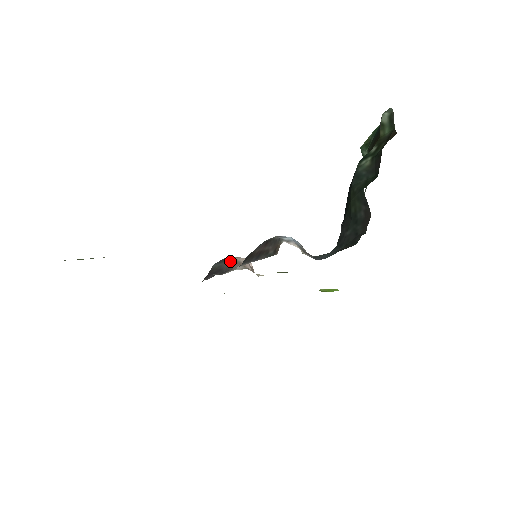
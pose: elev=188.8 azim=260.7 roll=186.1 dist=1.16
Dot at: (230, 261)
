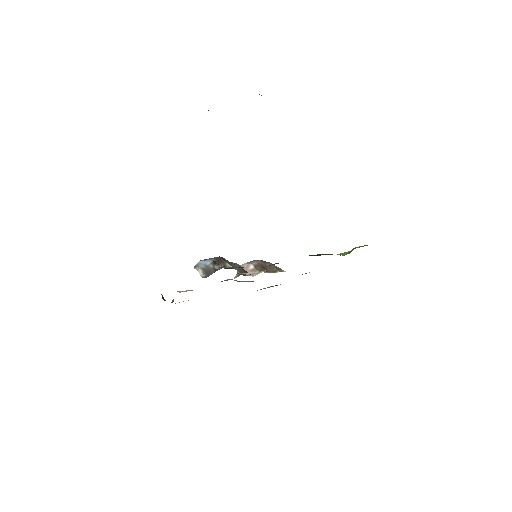
Dot at: occluded
